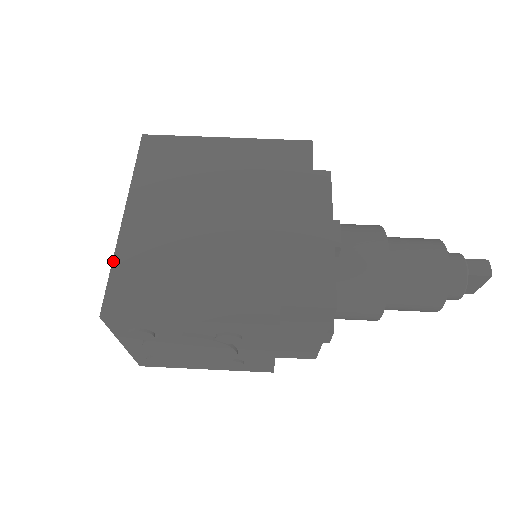
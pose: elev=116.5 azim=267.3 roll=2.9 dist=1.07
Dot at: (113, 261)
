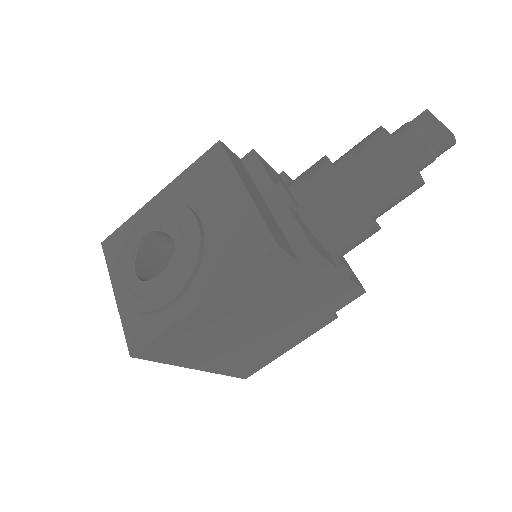
Dot at: occluded
